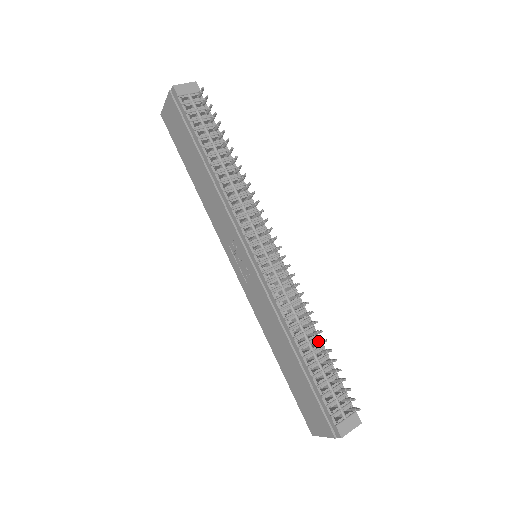
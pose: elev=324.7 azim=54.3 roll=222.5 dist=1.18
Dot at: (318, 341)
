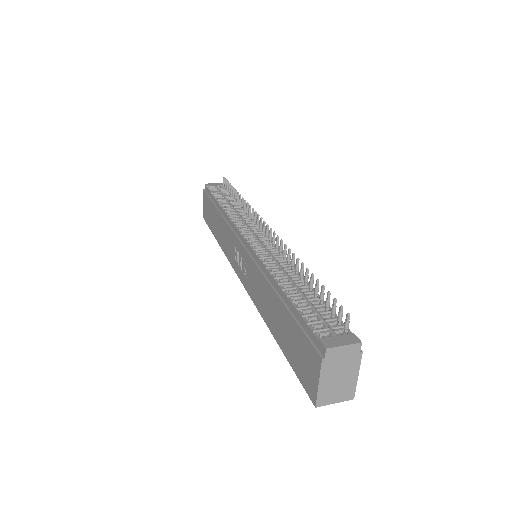
Dot at: (305, 283)
